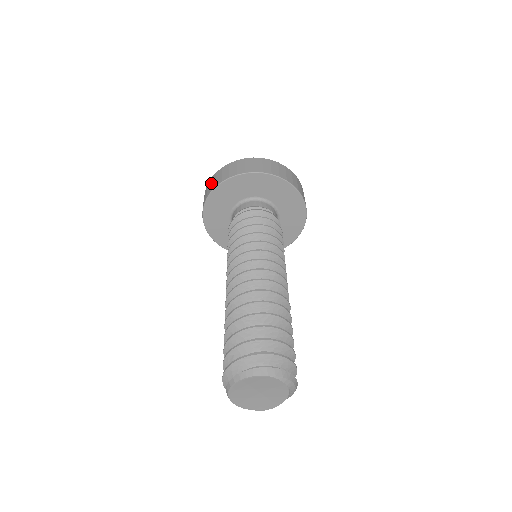
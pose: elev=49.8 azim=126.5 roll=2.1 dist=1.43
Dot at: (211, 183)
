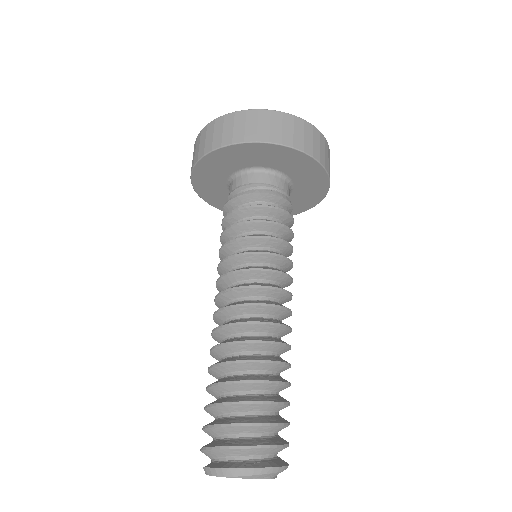
Dot at: occluded
